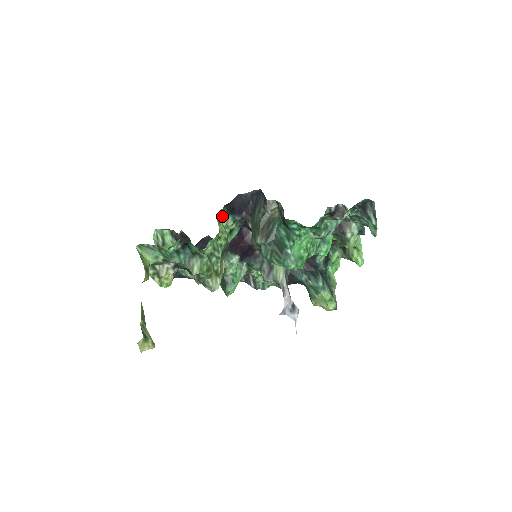
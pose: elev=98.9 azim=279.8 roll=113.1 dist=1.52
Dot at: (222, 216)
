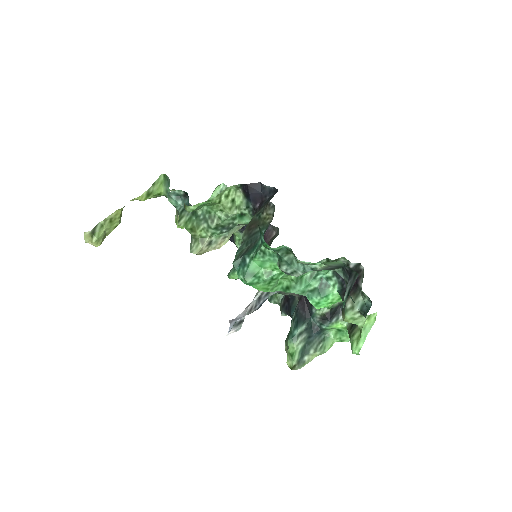
Dot at: (238, 194)
